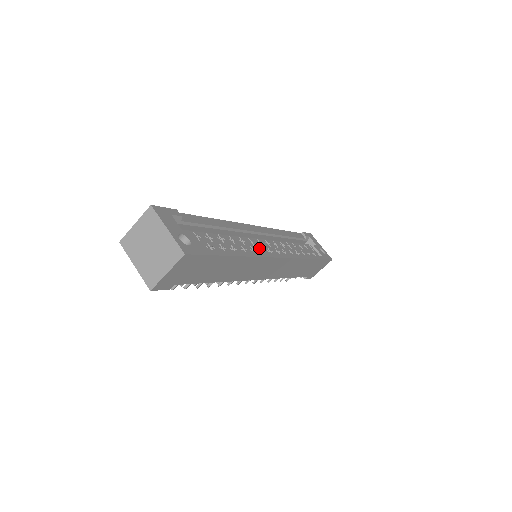
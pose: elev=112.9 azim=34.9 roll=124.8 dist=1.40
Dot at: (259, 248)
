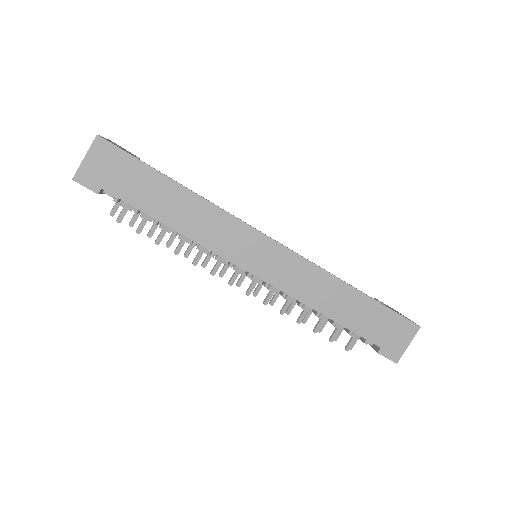
Dot at: occluded
